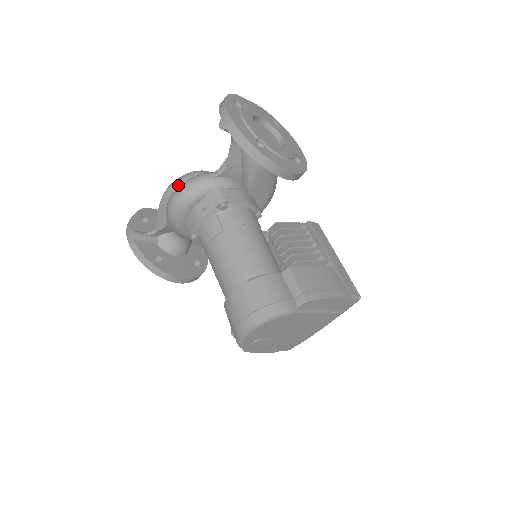
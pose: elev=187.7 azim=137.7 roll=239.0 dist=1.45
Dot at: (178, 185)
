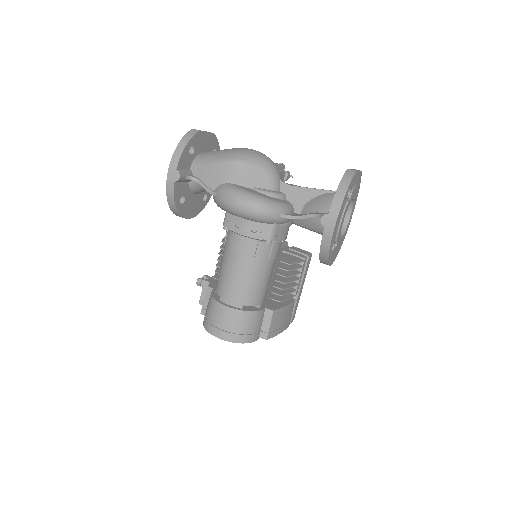
Dot at: (246, 171)
